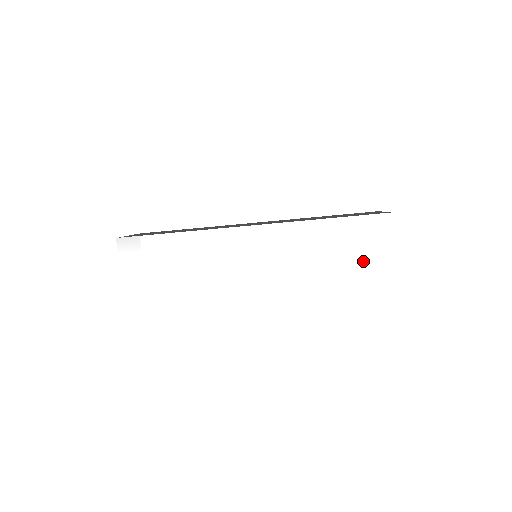
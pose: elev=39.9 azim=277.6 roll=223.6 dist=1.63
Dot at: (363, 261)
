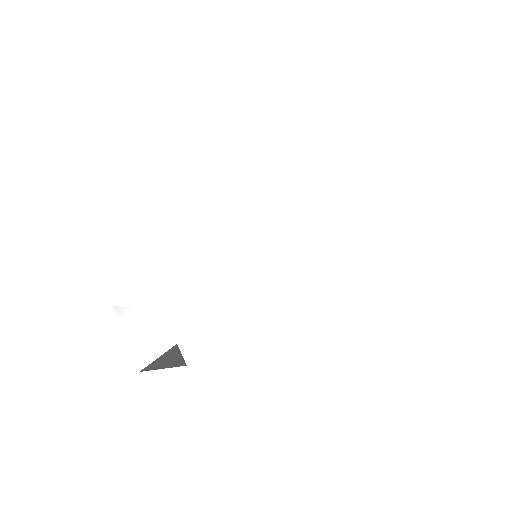
Dot at: (350, 175)
